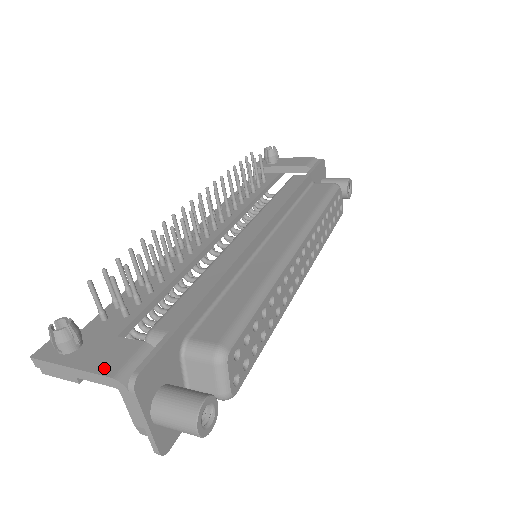
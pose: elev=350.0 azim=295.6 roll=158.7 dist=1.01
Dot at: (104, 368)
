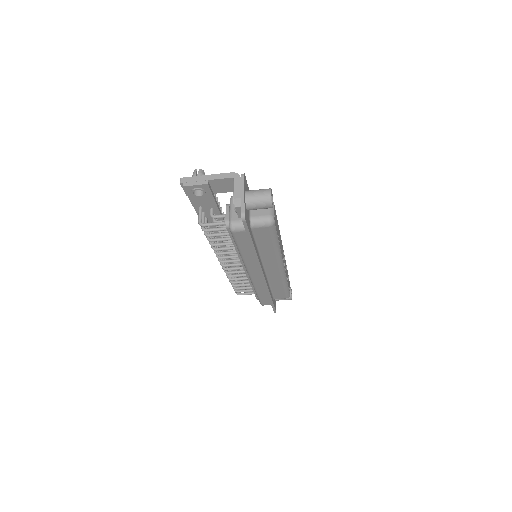
Dot at: (226, 175)
